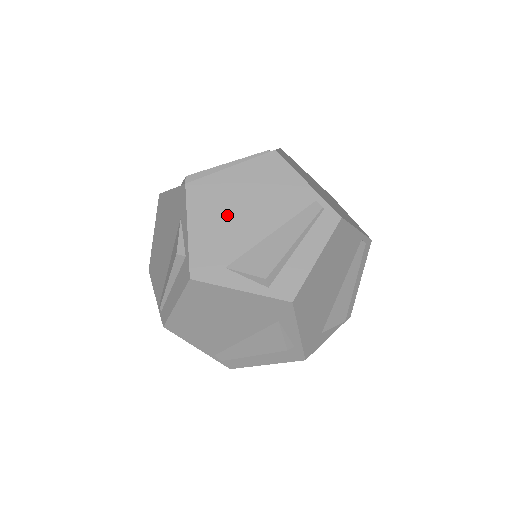
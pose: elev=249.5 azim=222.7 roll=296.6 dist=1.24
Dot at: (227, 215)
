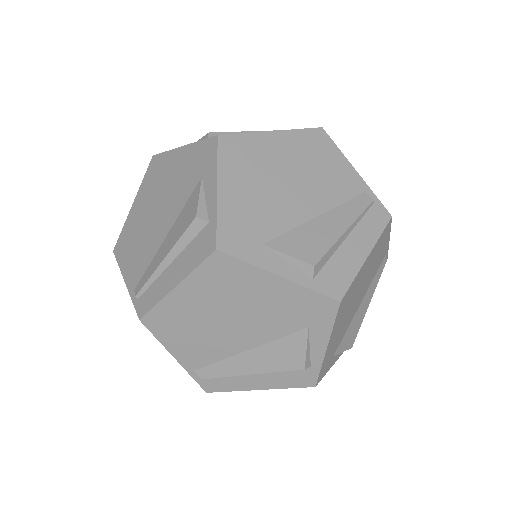
Dot at: occluded
